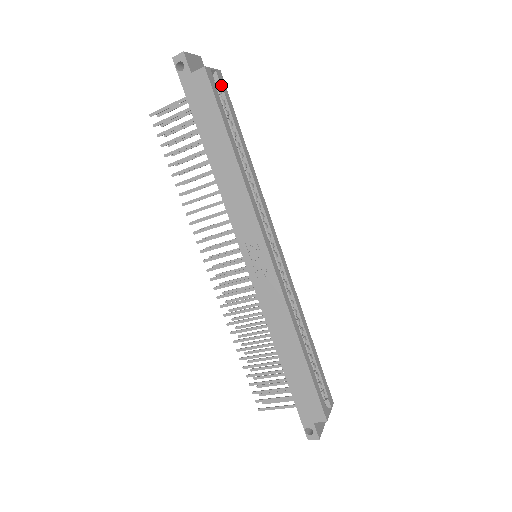
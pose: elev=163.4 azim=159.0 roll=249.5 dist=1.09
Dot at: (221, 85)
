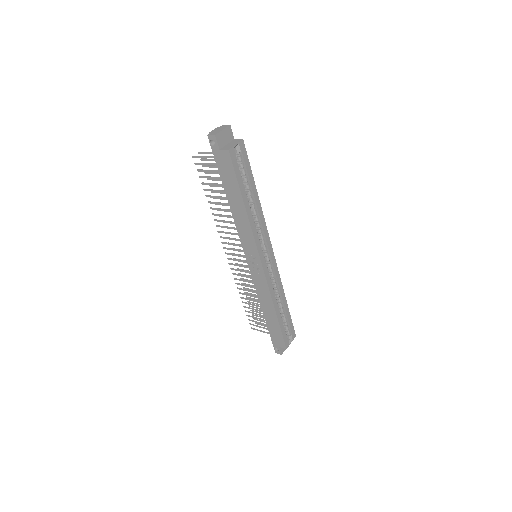
Dot at: (242, 153)
